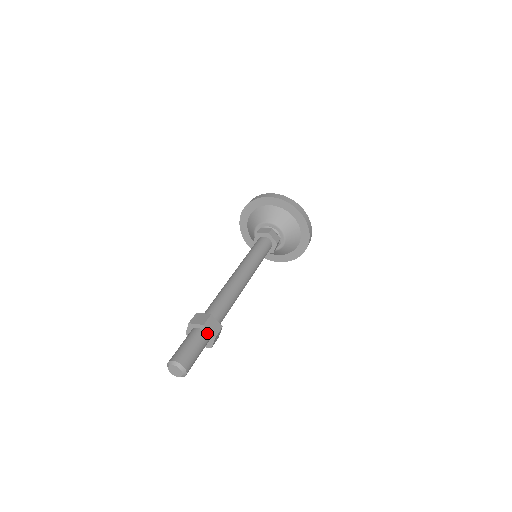
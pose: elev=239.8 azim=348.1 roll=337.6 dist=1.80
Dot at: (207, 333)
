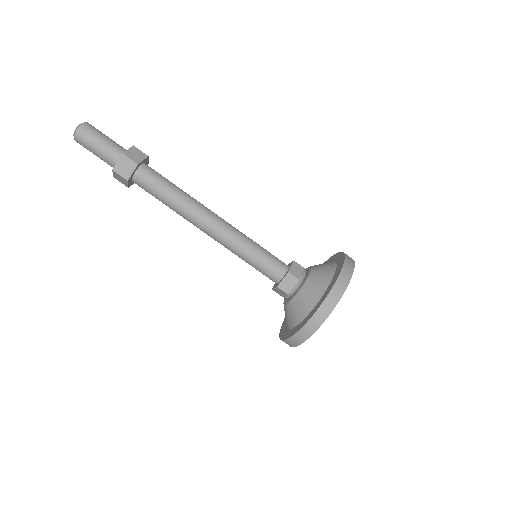
Dot at: occluded
